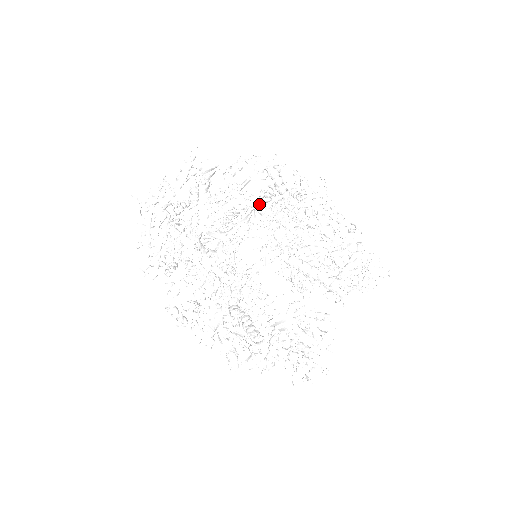
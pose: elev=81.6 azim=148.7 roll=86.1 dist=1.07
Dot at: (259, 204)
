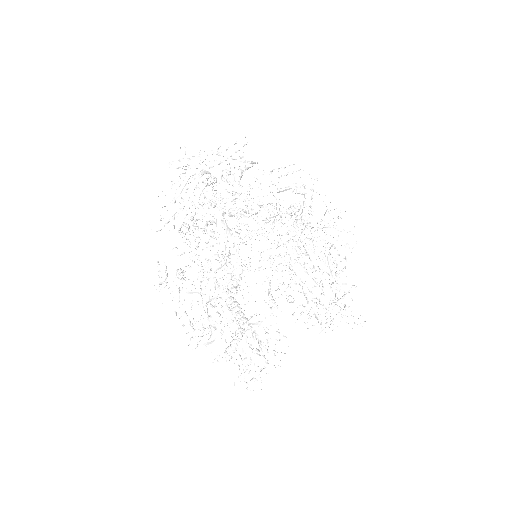
Dot at: occluded
